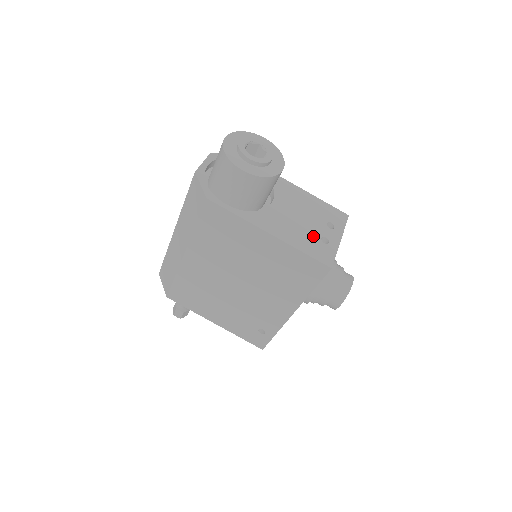
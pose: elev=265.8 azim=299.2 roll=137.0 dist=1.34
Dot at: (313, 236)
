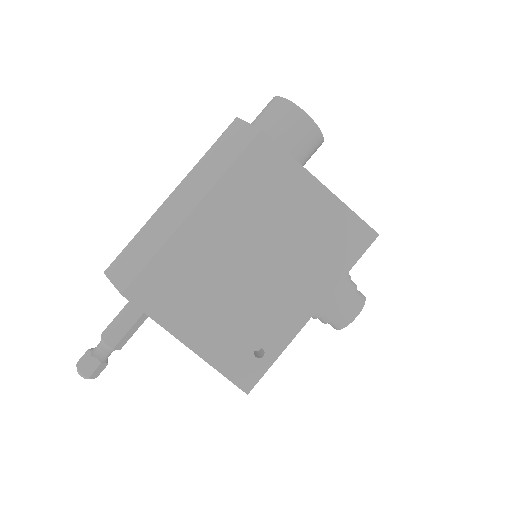
Dot at: occluded
